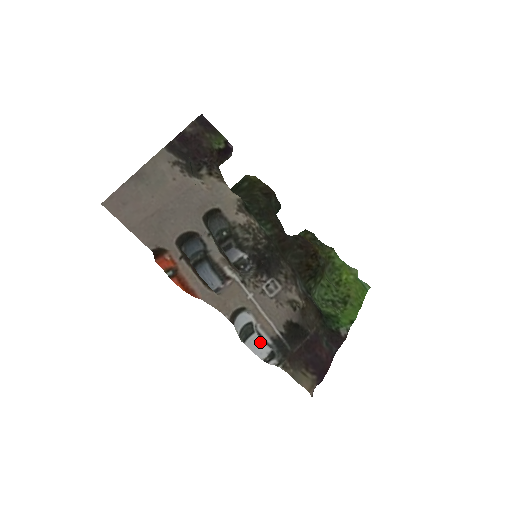
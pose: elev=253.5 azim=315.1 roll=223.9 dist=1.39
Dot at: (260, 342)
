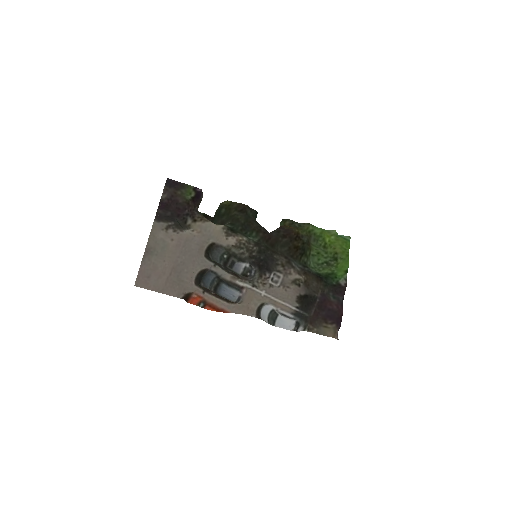
Dot at: (285, 319)
